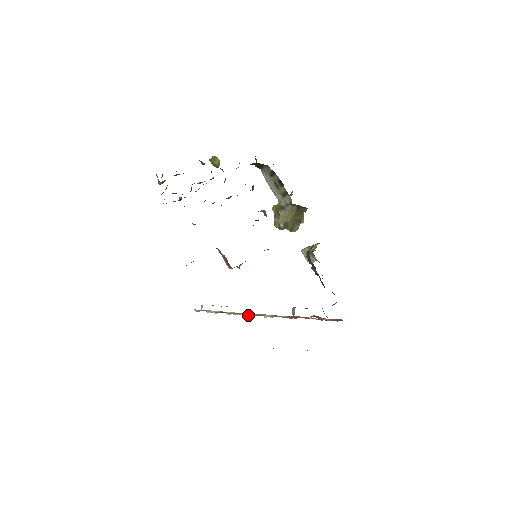
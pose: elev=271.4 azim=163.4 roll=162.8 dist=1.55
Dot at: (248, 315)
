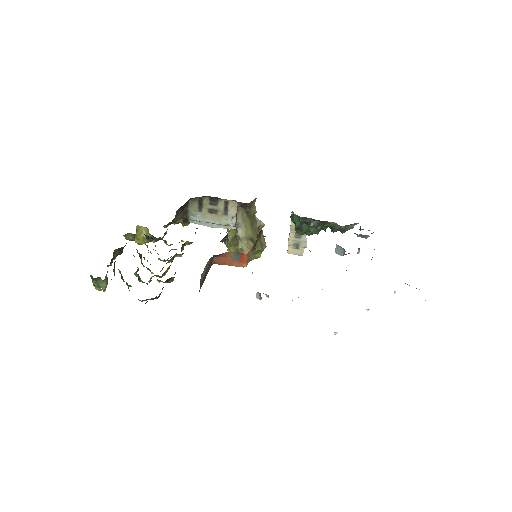
Dot at: occluded
